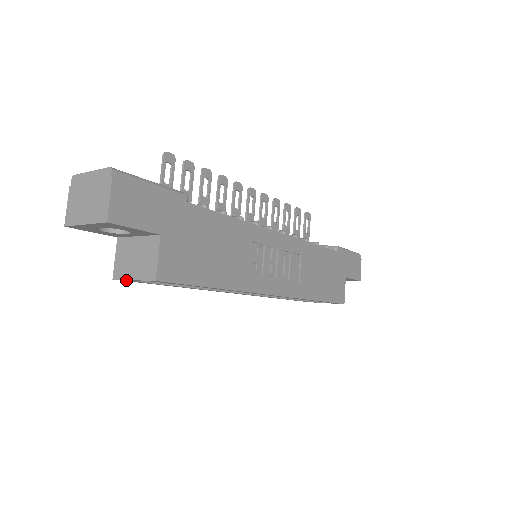
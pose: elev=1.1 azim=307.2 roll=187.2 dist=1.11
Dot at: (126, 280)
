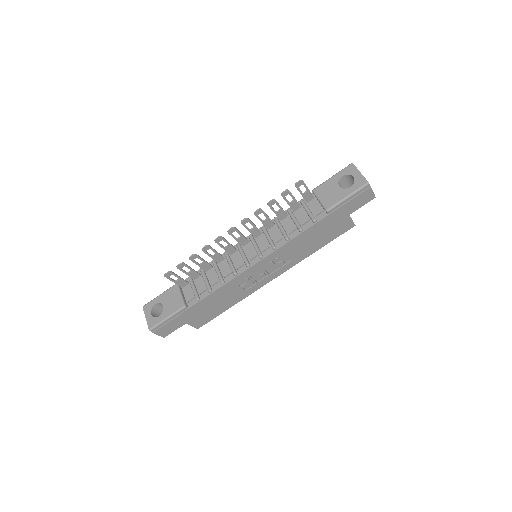
Dot at: occluded
